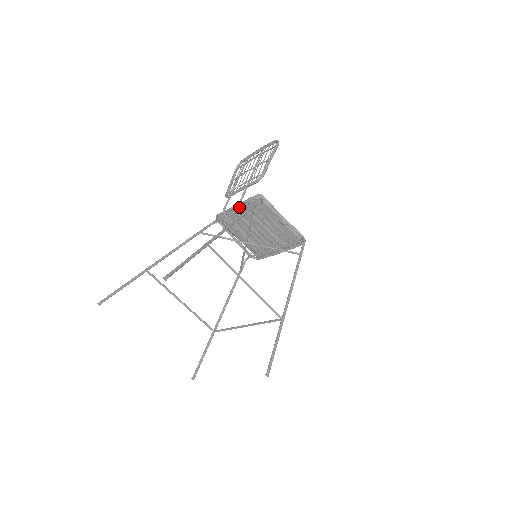
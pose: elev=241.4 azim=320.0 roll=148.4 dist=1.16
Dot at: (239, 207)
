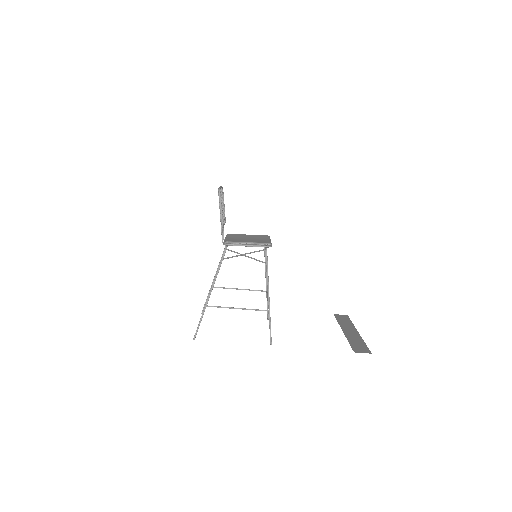
Dot at: occluded
